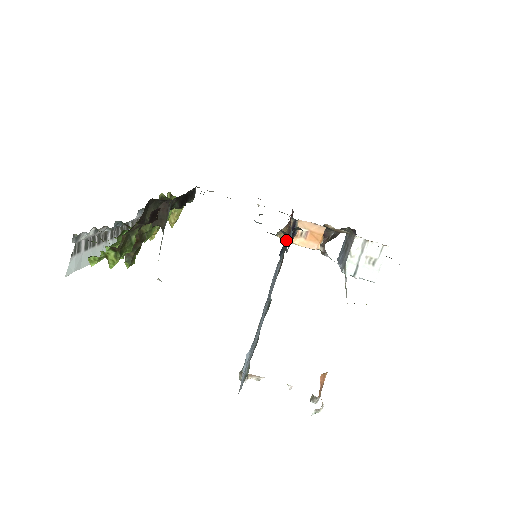
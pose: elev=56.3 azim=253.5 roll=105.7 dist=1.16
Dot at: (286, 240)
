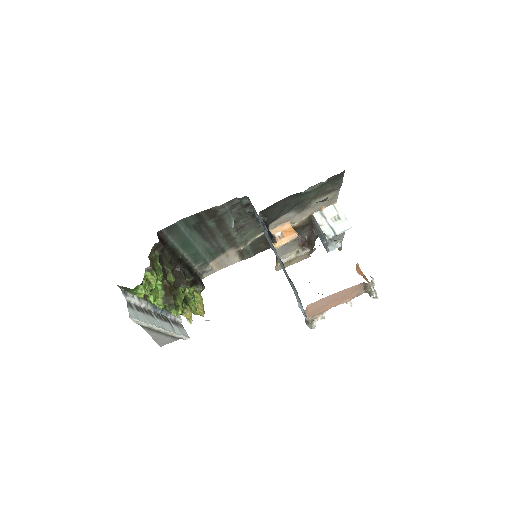
Dot at: occluded
